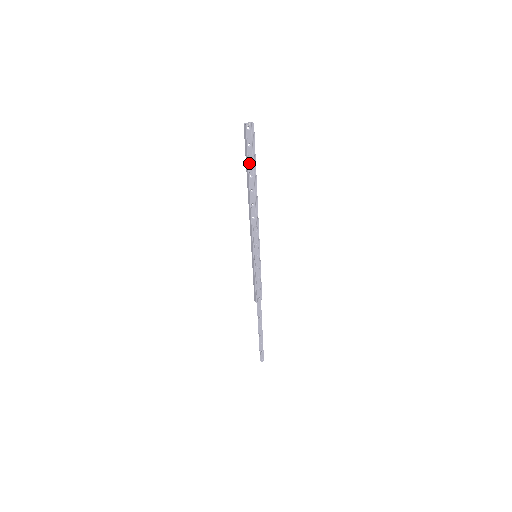
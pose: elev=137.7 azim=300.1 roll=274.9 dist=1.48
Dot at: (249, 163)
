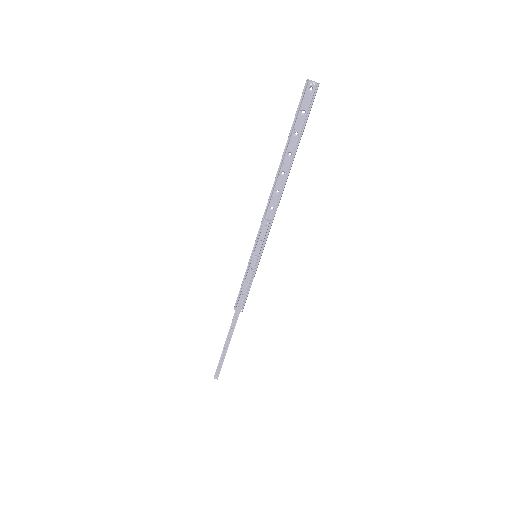
Dot at: (294, 136)
